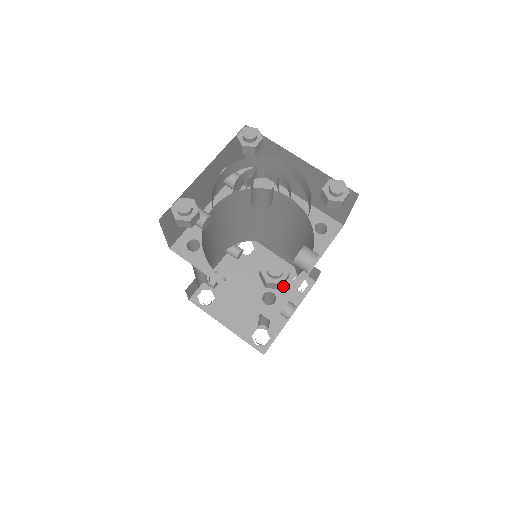
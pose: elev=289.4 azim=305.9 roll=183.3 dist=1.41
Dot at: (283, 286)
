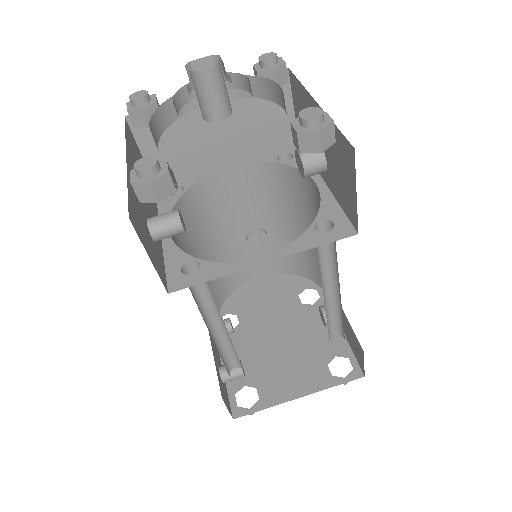
Dot at: (320, 208)
